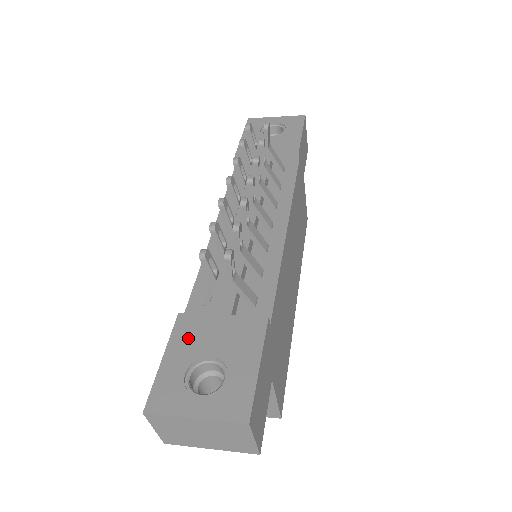
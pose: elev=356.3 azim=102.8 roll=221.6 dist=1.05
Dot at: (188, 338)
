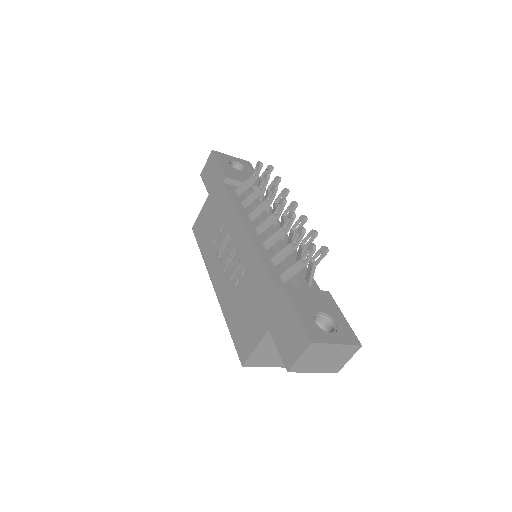
Dot at: (300, 300)
